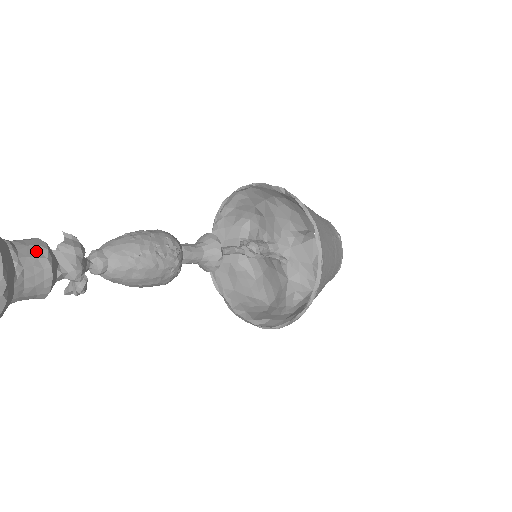
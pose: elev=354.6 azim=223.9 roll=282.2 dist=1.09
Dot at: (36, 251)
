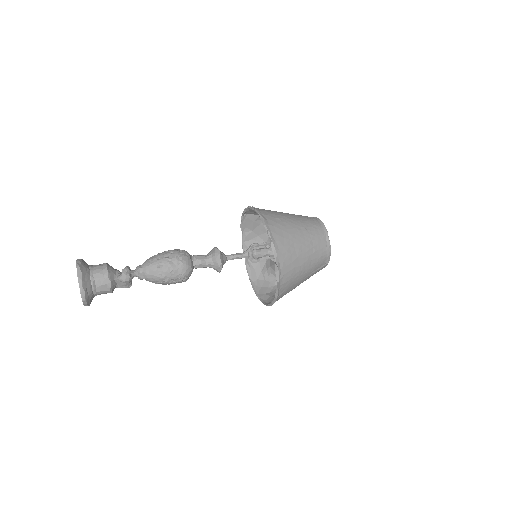
Dot at: (105, 288)
